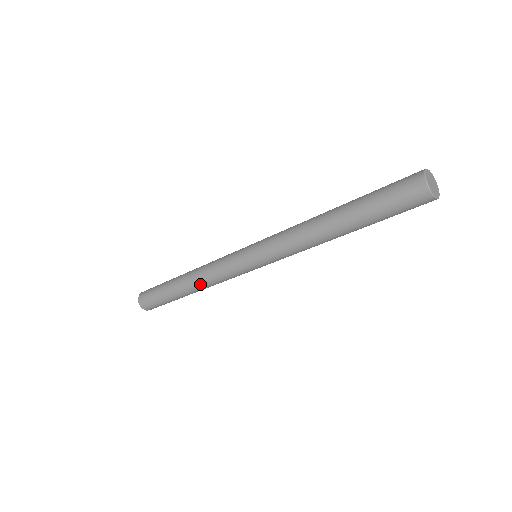
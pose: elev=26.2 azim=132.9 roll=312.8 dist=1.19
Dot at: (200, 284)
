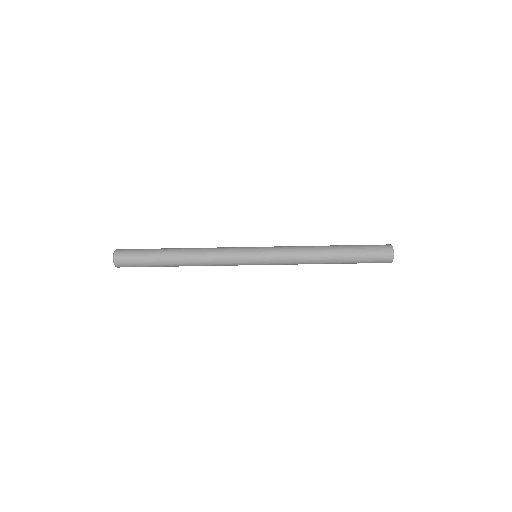
Dot at: (198, 262)
